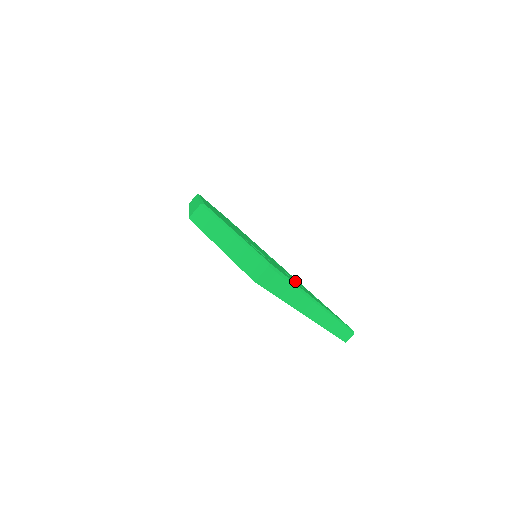
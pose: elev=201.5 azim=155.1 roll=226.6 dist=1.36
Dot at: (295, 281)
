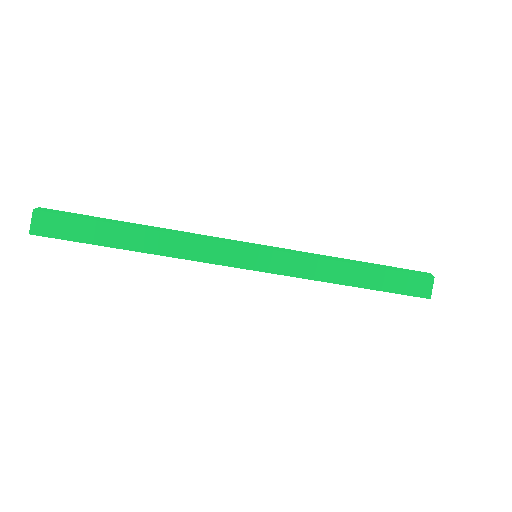
Dot at: occluded
